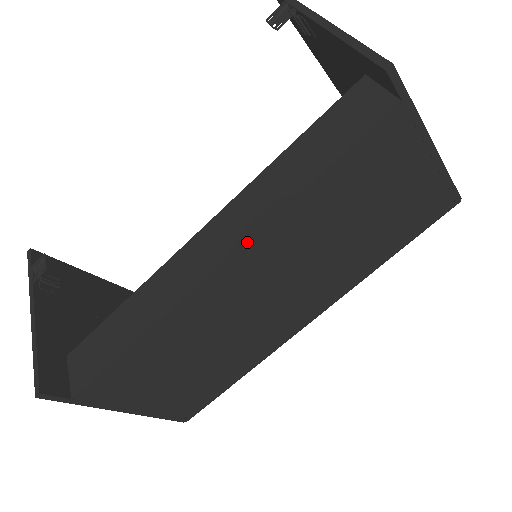
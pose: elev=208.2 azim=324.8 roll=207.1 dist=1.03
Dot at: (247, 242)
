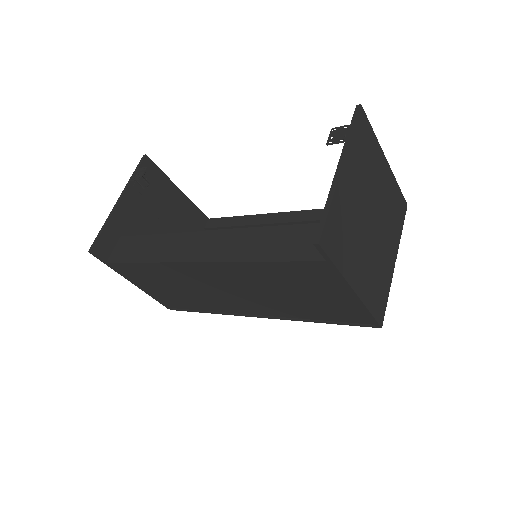
Dot at: (215, 262)
